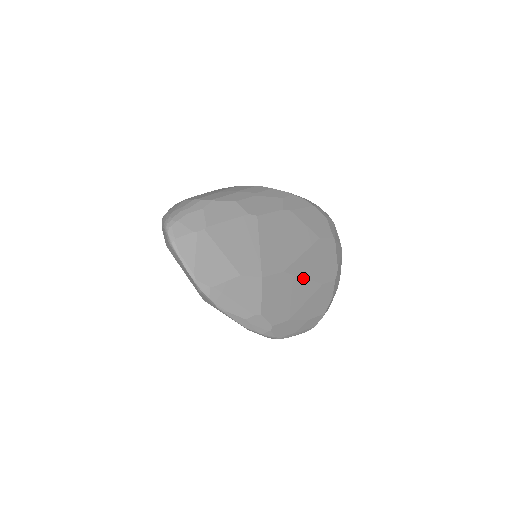
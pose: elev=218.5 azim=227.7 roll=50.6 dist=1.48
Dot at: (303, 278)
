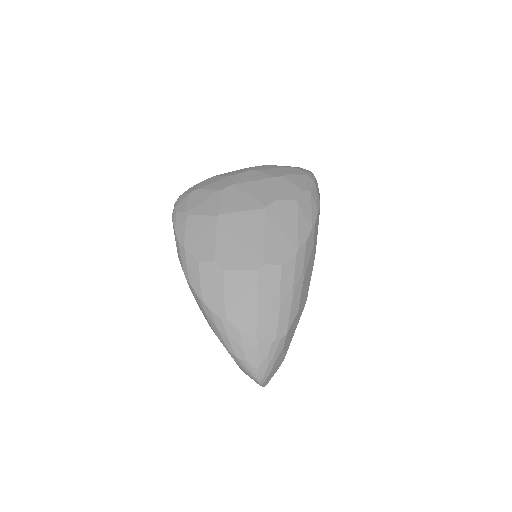
Dot at: occluded
